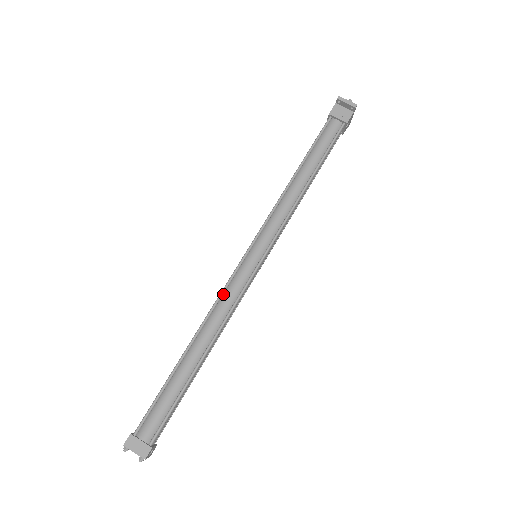
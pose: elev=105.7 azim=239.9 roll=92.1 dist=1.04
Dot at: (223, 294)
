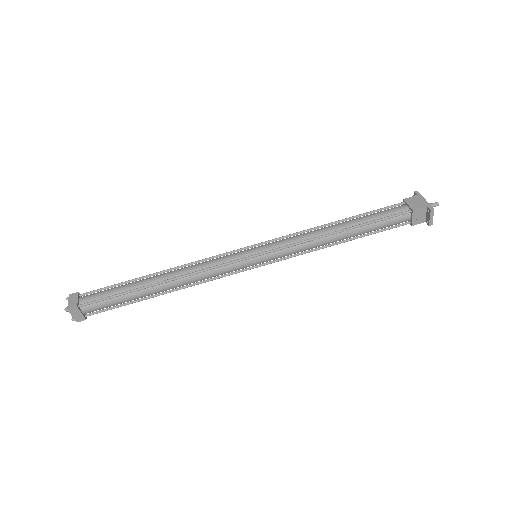
Dot at: (211, 269)
